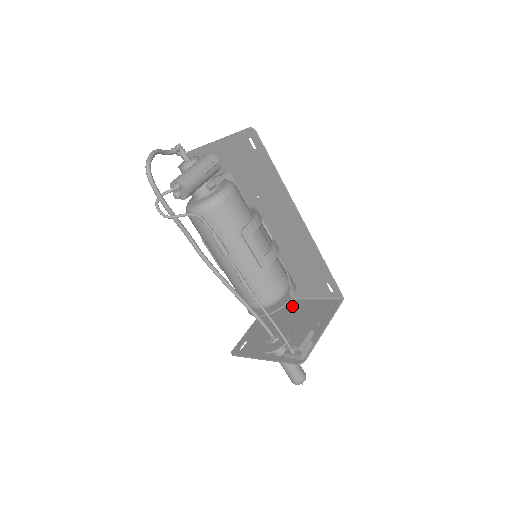
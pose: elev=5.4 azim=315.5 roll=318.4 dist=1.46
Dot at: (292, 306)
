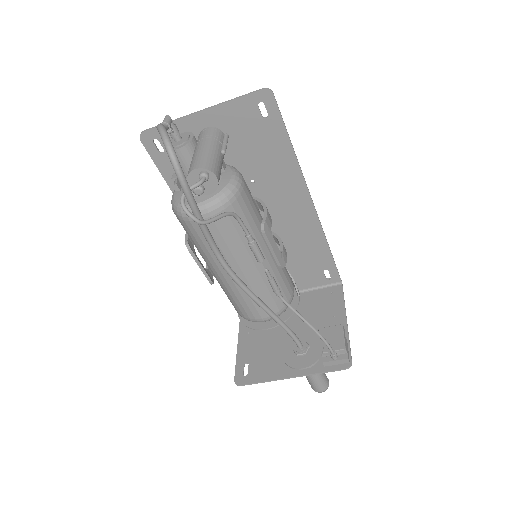
Dot at: occluded
